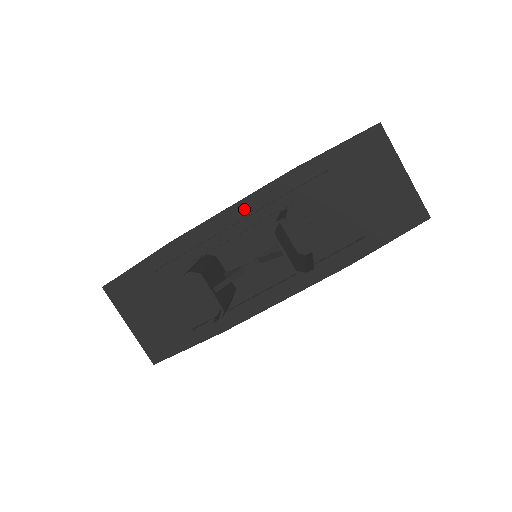
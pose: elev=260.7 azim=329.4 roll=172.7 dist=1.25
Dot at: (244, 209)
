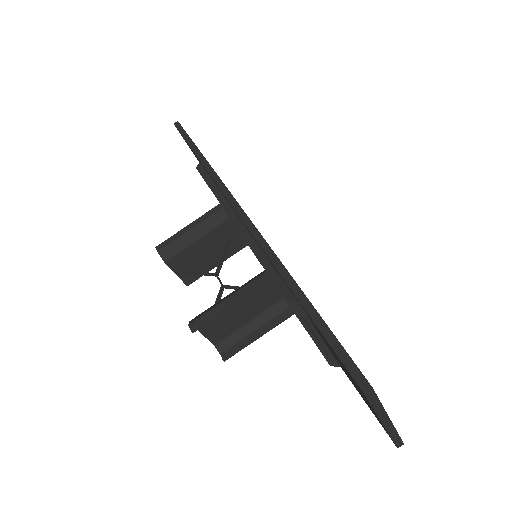
Dot at: occluded
